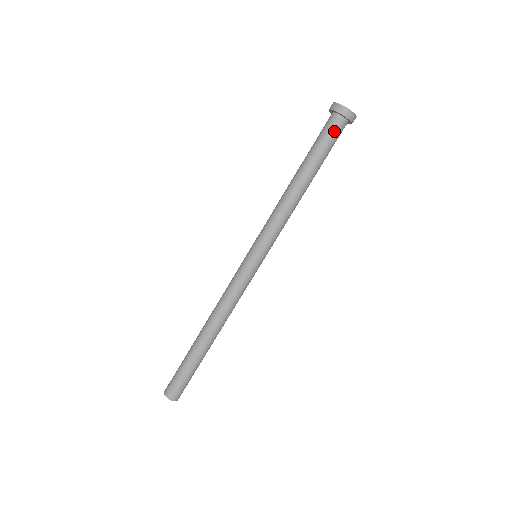
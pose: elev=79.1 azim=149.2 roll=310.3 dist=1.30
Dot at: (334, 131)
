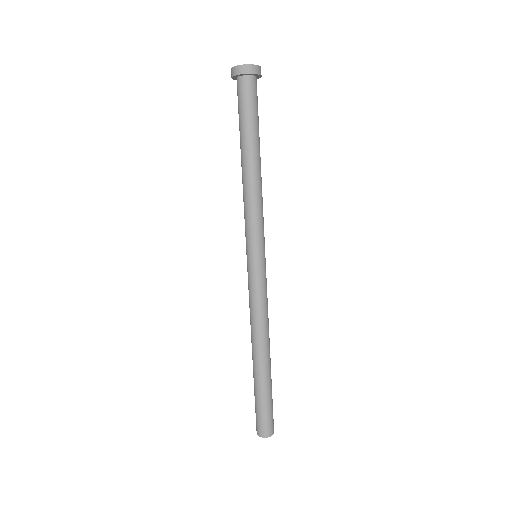
Dot at: (256, 94)
